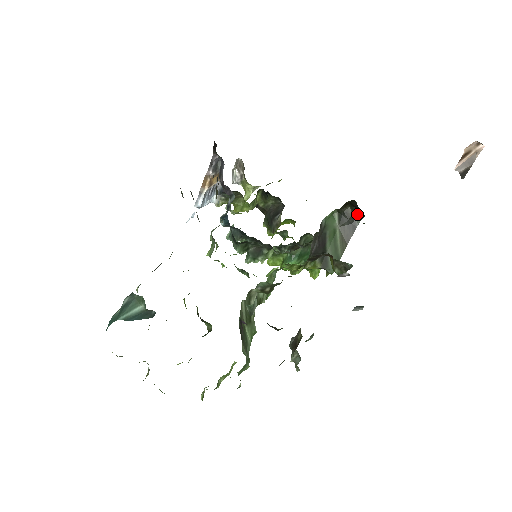
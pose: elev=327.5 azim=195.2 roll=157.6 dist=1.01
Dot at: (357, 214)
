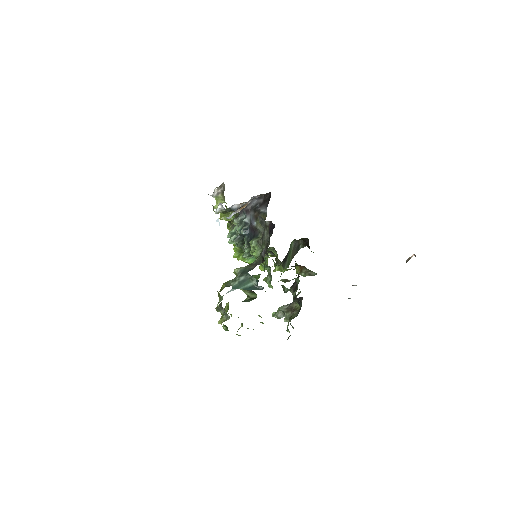
Dot at: (302, 244)
